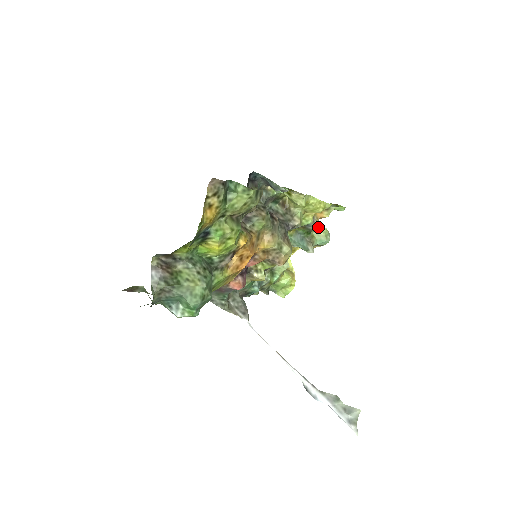
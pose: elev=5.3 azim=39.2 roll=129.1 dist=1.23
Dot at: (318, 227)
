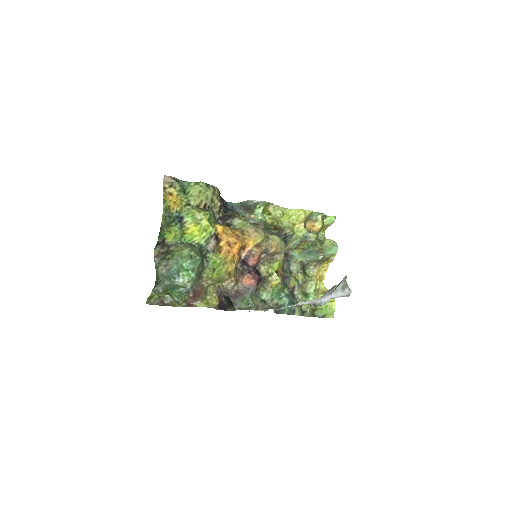
Dot at: (316, 236)
